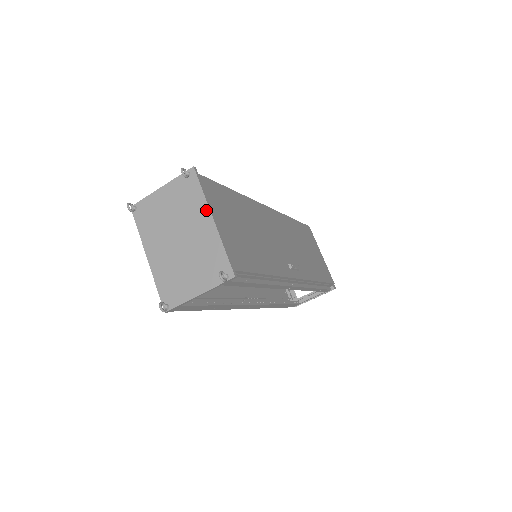
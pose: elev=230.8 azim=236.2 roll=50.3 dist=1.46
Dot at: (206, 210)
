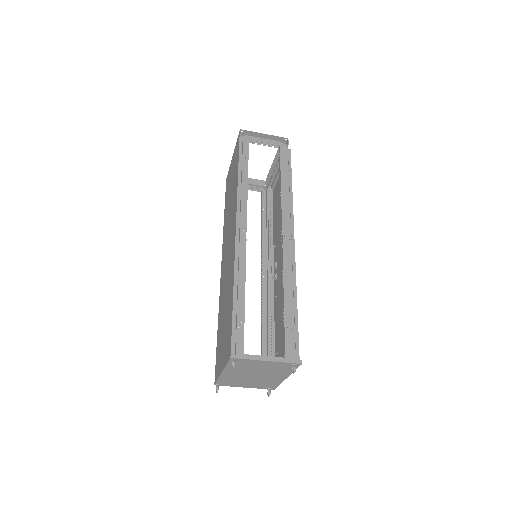
Dot at: (287, 375)
